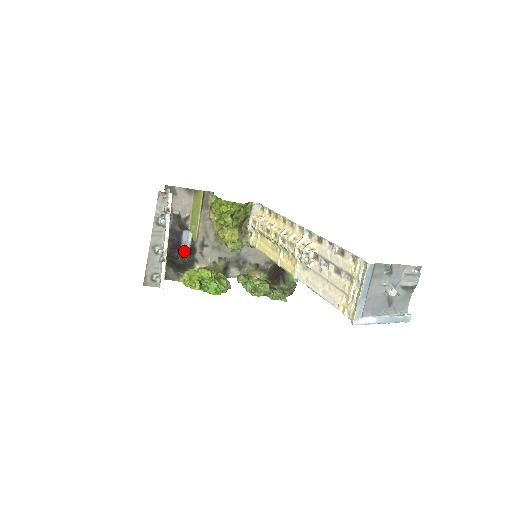
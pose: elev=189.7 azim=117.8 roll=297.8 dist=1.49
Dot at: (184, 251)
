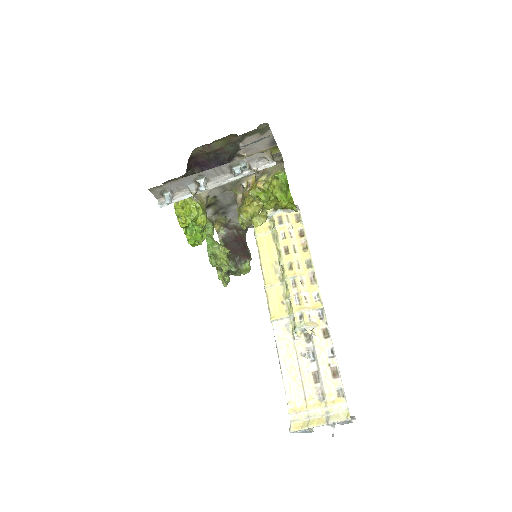
Dot at: occluded
